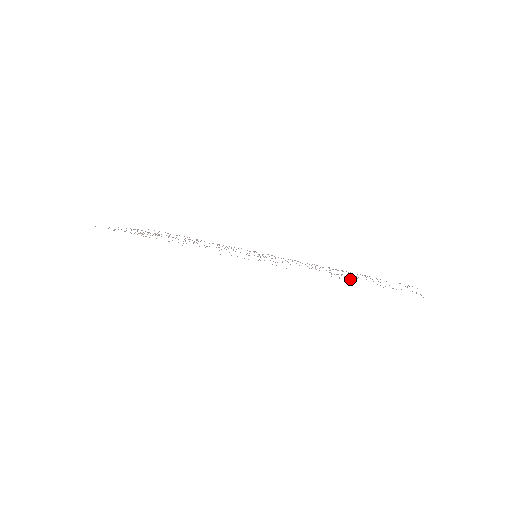
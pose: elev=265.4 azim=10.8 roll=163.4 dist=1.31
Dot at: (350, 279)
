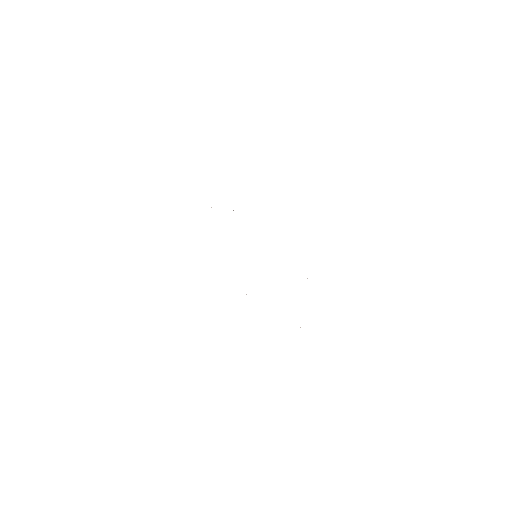
Dot at: occluded
